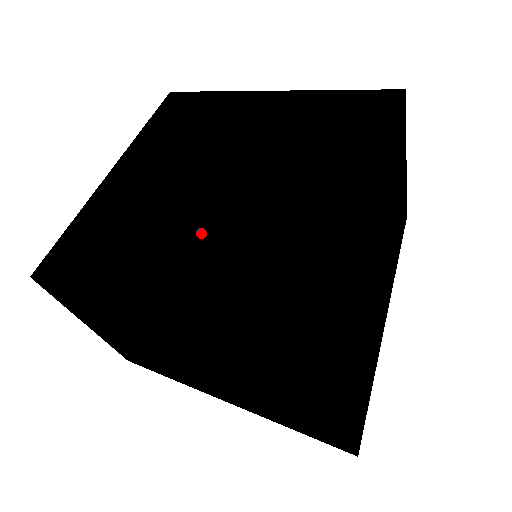
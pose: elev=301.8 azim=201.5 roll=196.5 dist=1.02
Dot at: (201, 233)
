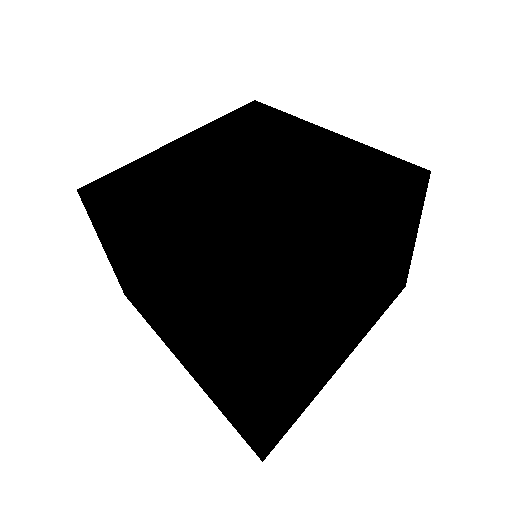
Dot at: (208, 211)
